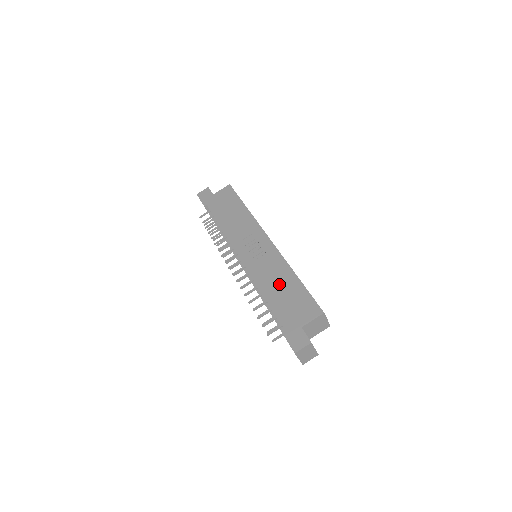
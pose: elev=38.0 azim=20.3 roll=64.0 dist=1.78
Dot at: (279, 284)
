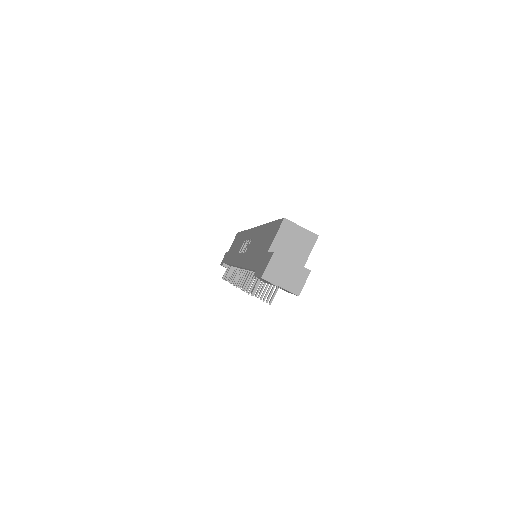
Dot at: (256, 245)
